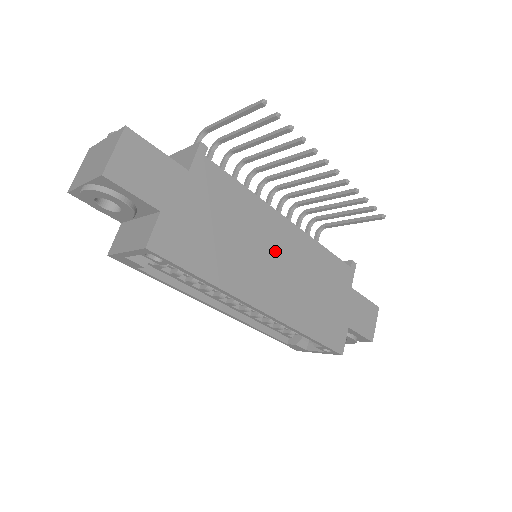
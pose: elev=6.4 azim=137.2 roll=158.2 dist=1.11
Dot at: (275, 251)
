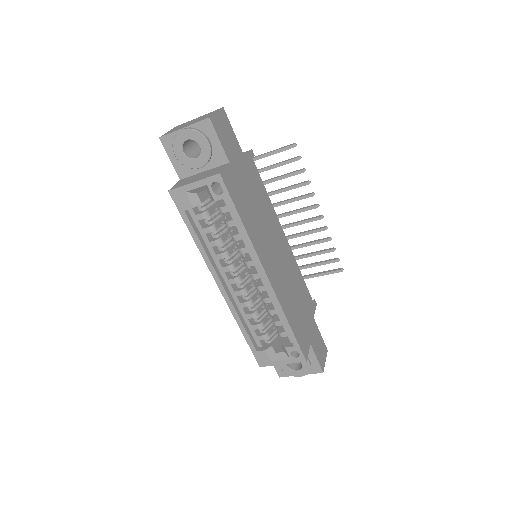
Dot at: (277, 247)
